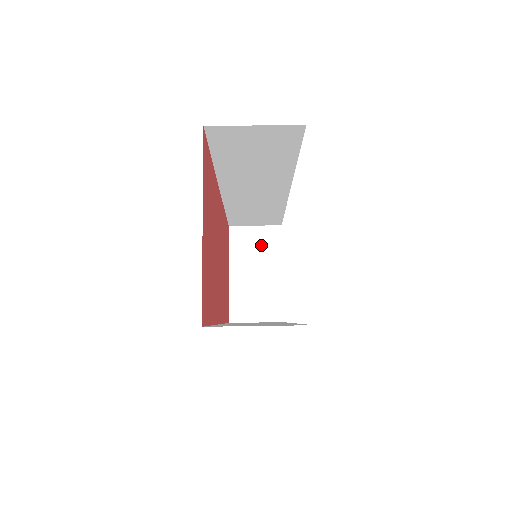
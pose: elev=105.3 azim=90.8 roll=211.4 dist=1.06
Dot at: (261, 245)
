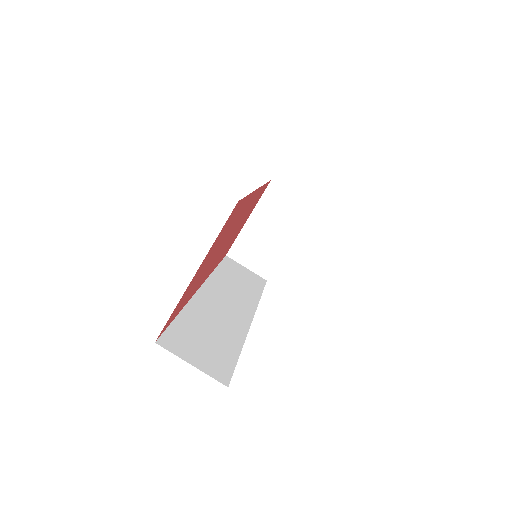
Dot at: (287, 212)
